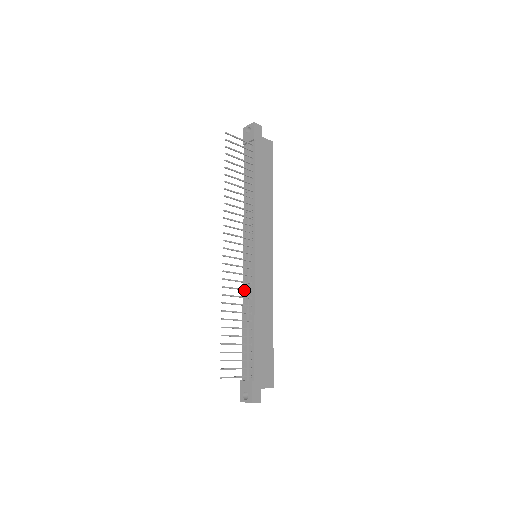
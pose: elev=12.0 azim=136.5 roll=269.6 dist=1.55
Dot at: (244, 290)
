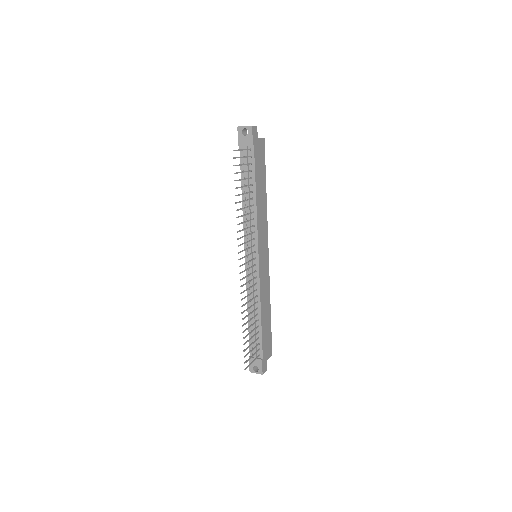
Dot at: (252, 292)
